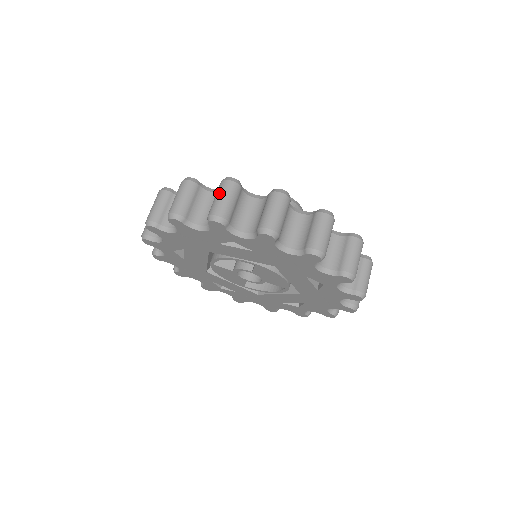
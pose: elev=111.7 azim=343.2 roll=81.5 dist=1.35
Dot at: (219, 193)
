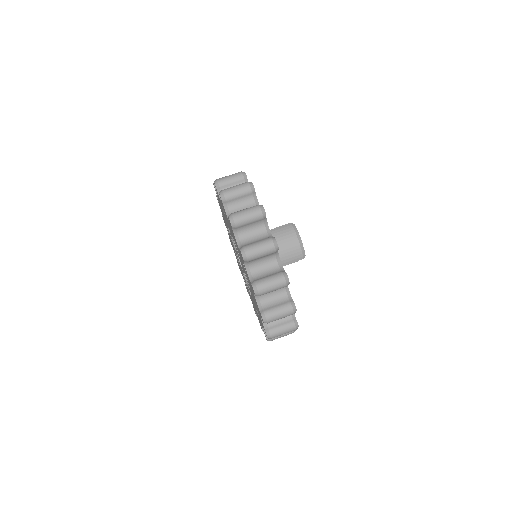
Dot at: occluded
